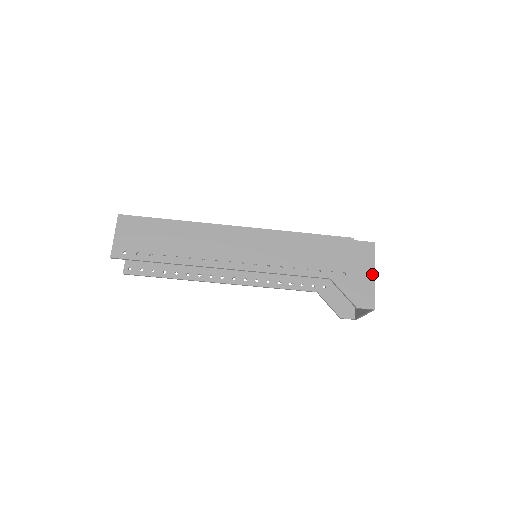
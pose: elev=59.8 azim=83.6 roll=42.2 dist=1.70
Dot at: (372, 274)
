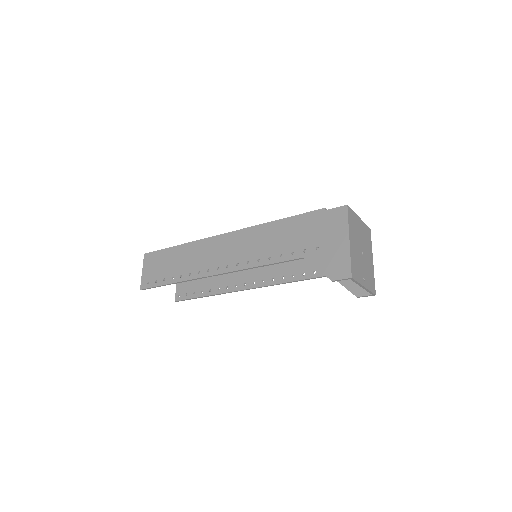
Dot at: (346, 240)
